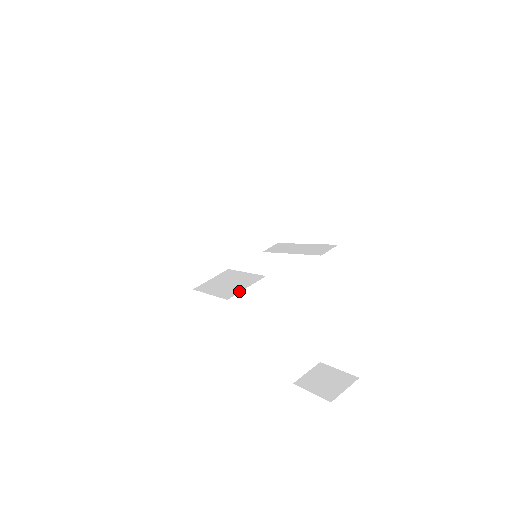
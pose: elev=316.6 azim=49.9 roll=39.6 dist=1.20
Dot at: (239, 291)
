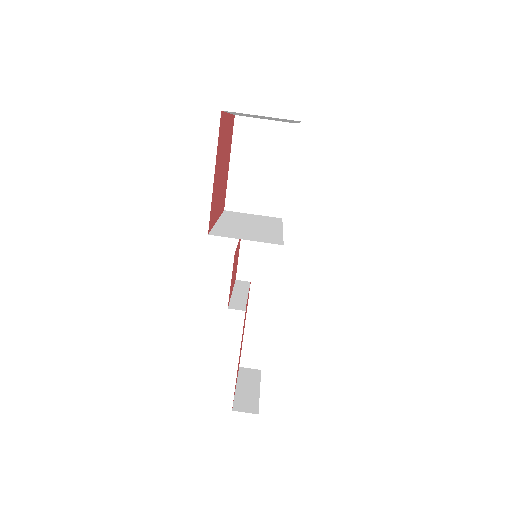
Dot at: (243, 210)
